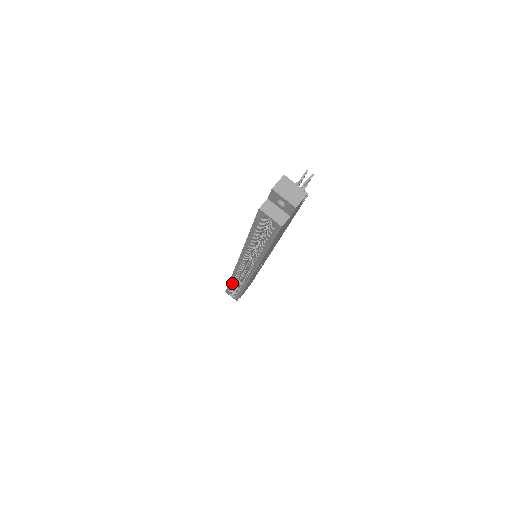
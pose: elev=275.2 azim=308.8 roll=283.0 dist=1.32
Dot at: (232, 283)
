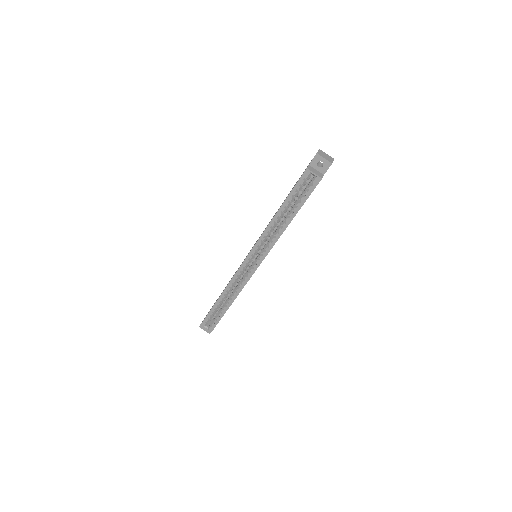
Dot at: (221, 299)
